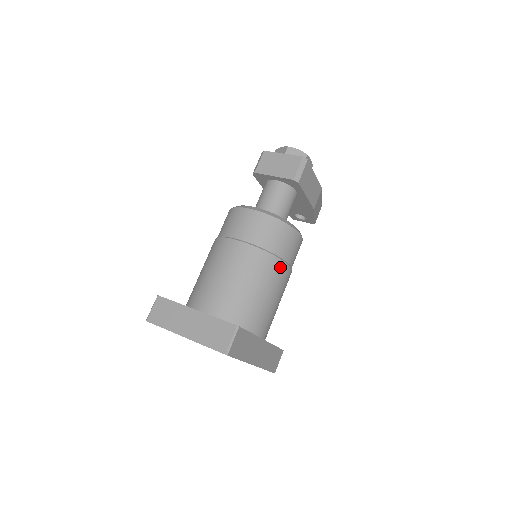
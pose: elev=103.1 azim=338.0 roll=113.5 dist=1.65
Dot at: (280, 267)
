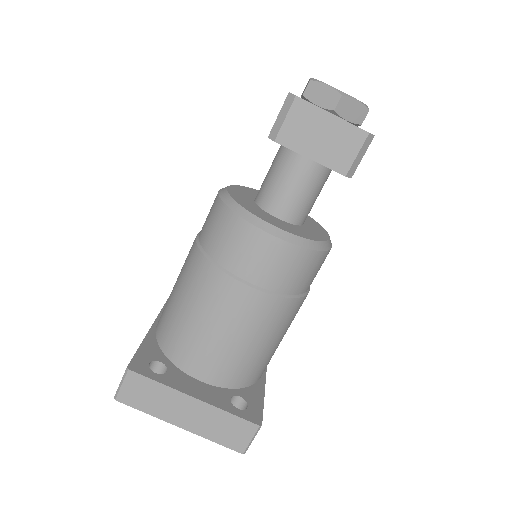
Dot at: (302, 303)
